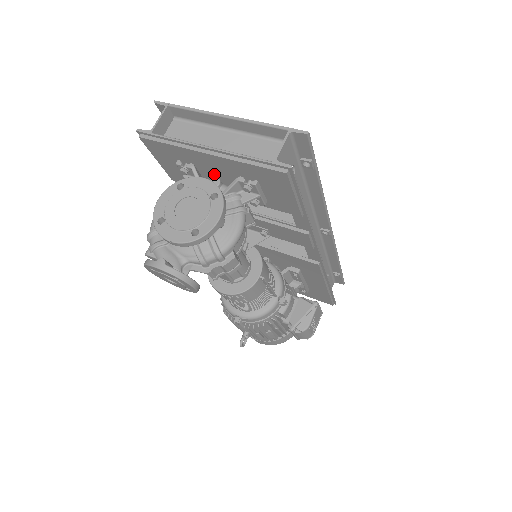
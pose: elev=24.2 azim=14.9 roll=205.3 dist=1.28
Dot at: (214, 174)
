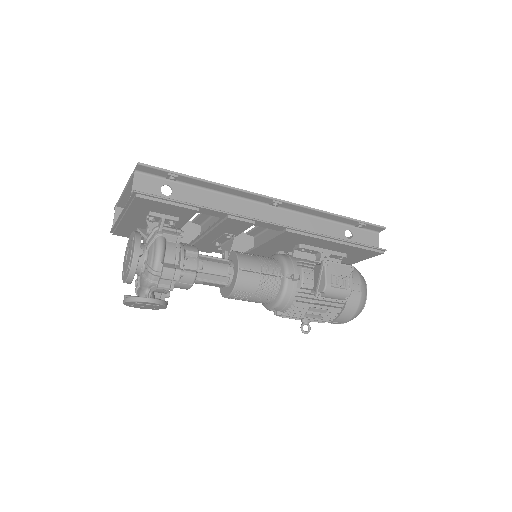
Dot at: occluded
